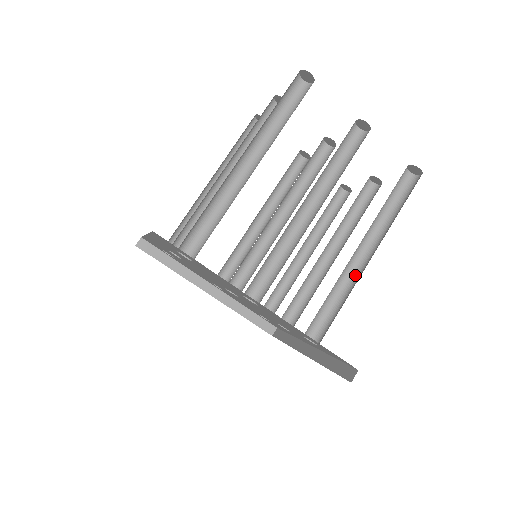
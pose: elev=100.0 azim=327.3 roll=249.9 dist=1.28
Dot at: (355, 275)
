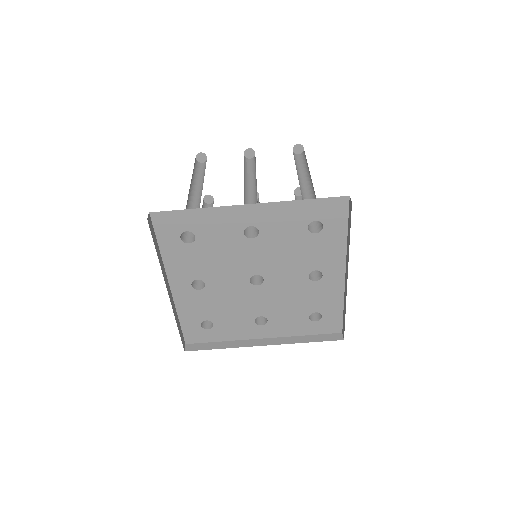
Dot at: (313, 194)
